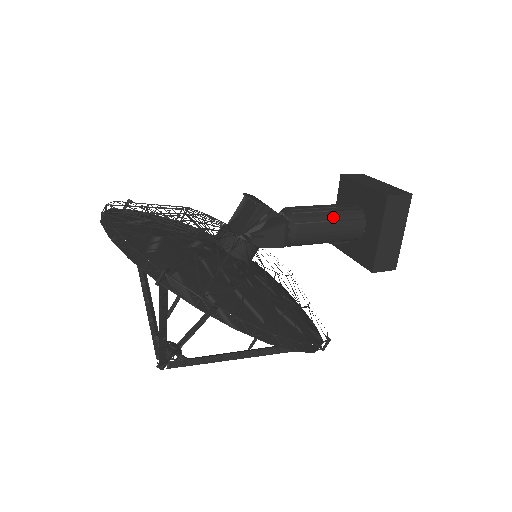
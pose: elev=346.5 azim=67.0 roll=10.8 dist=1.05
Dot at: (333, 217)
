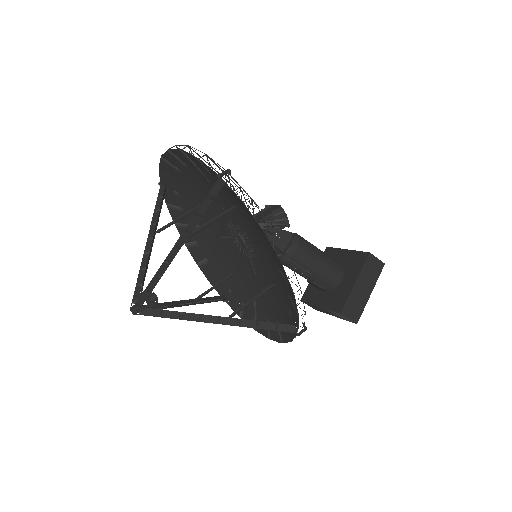
Dot at: (323, 255)
